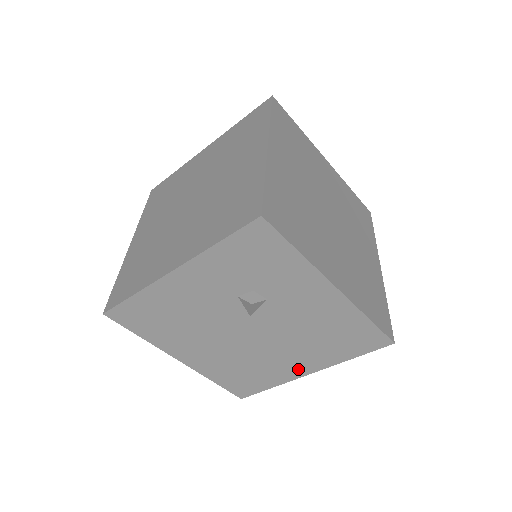
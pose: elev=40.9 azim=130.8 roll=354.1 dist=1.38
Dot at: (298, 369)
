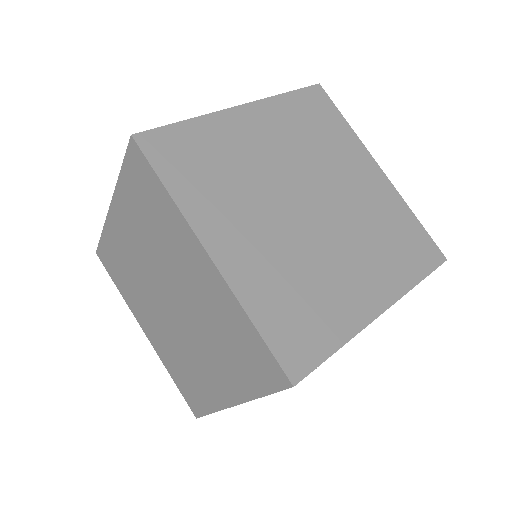
Dot at: occluded
